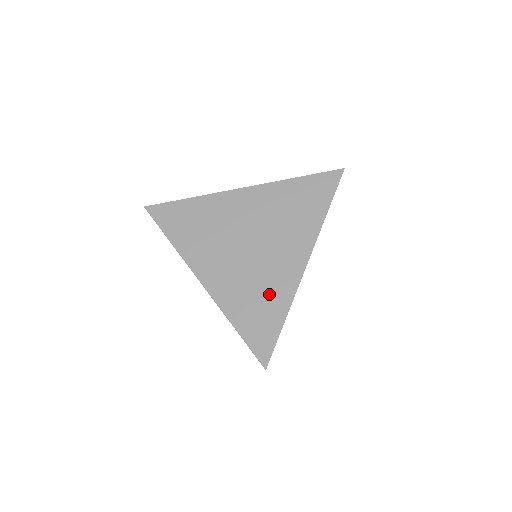
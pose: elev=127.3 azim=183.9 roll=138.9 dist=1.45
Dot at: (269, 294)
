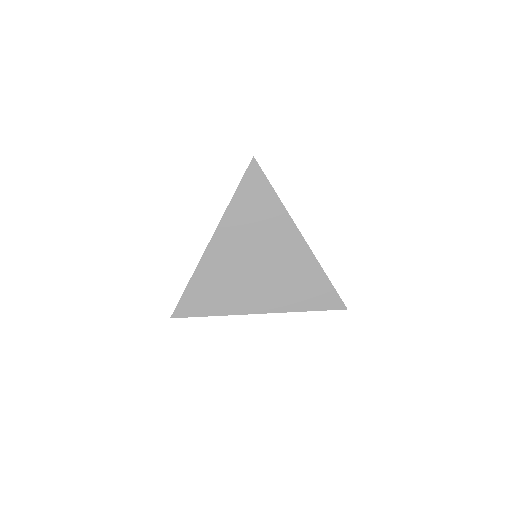
Dot at: (303, 275)
